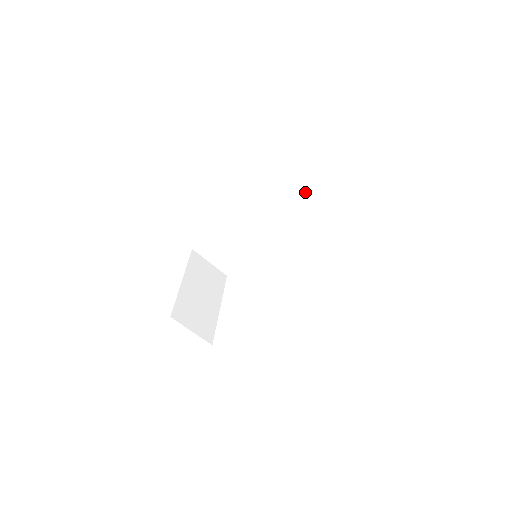
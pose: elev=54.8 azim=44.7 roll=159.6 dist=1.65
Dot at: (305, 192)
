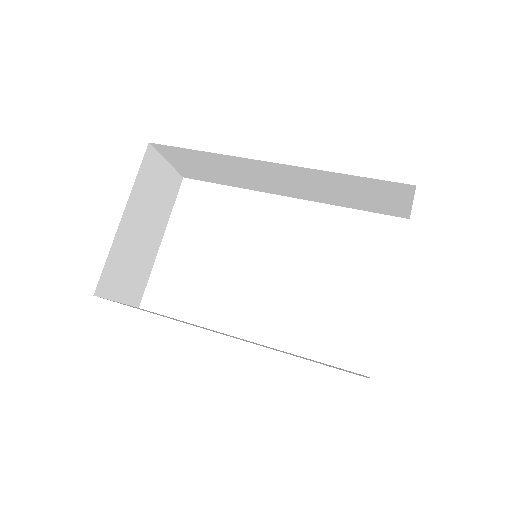
Dot at: (376, 197)
